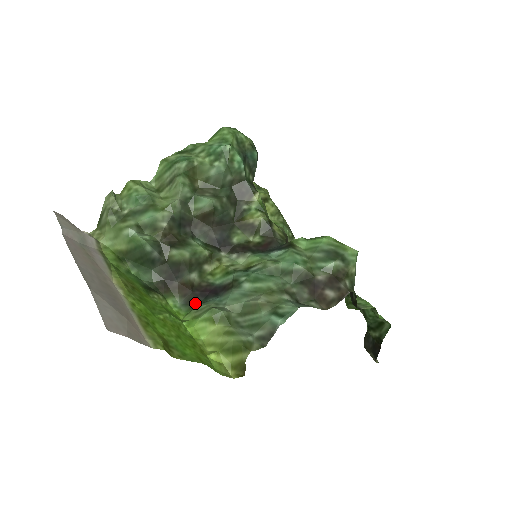
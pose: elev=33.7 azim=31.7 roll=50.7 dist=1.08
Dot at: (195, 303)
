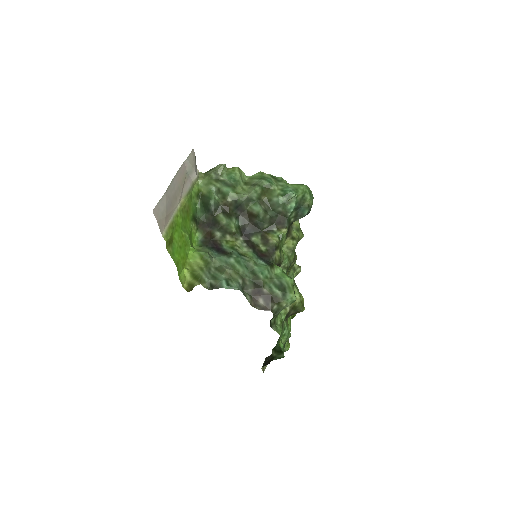
Dot at: (206, 245)
